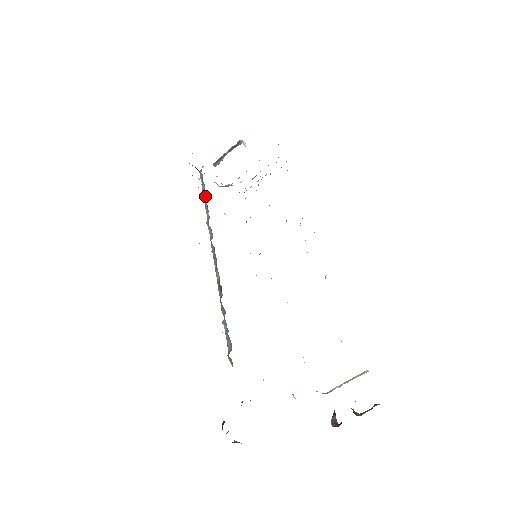
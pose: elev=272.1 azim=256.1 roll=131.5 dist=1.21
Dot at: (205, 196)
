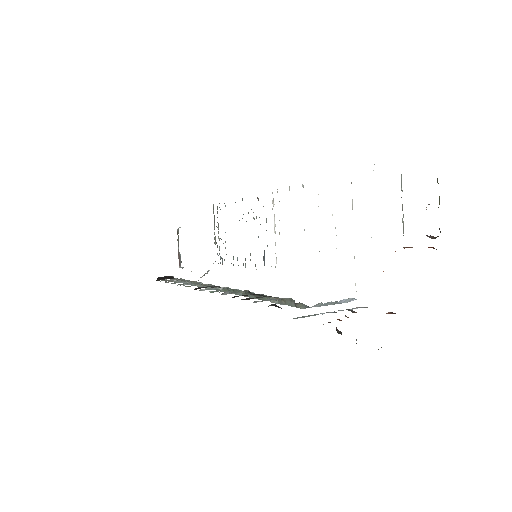
Dot at: occluded
